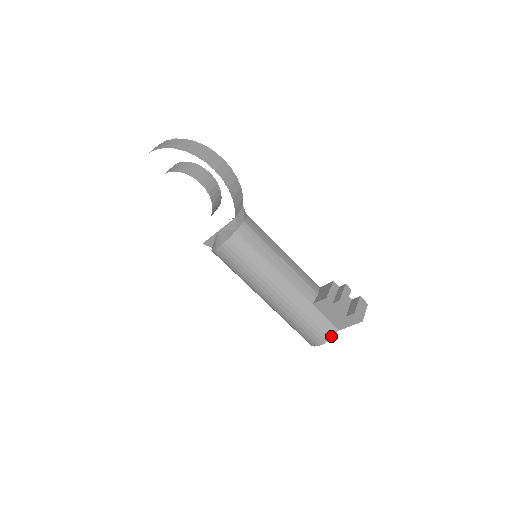
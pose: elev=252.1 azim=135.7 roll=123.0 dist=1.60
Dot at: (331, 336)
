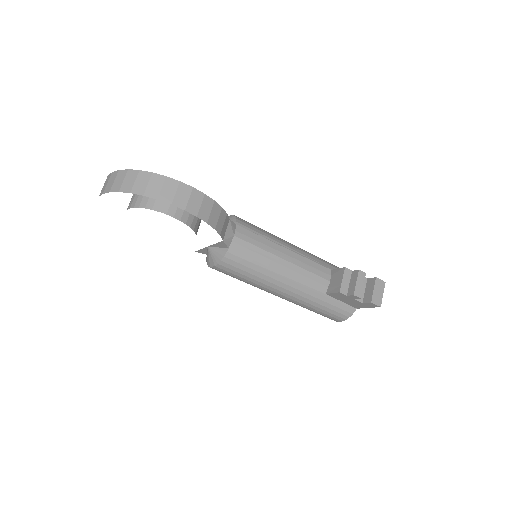
Dot at: (349, 315)
